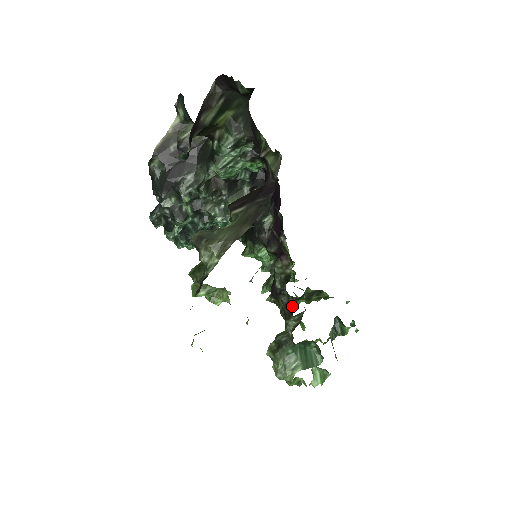
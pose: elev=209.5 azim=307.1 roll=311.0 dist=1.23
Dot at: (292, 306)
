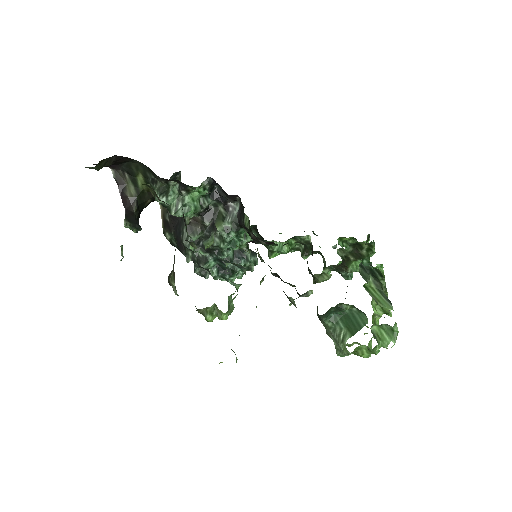
Dot at: occluded
